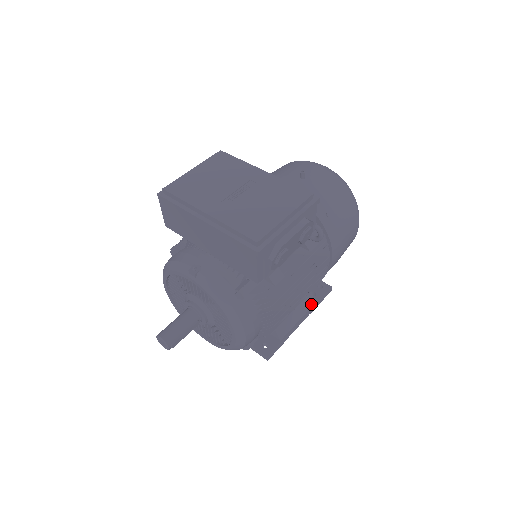
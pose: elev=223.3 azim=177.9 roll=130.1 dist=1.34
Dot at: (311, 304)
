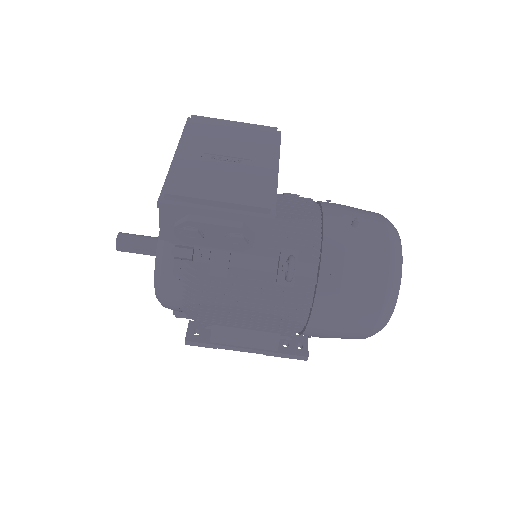
Dot at: (271, 347)
